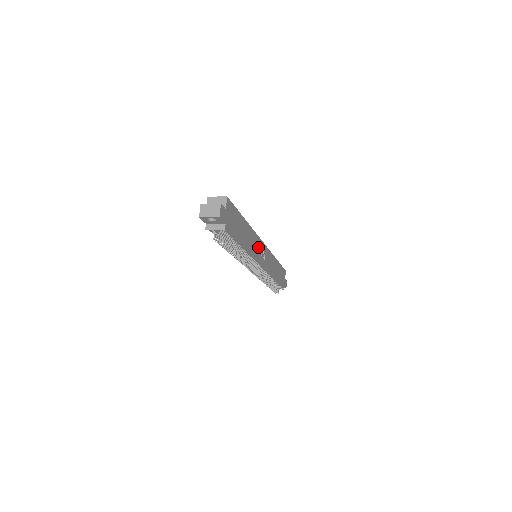
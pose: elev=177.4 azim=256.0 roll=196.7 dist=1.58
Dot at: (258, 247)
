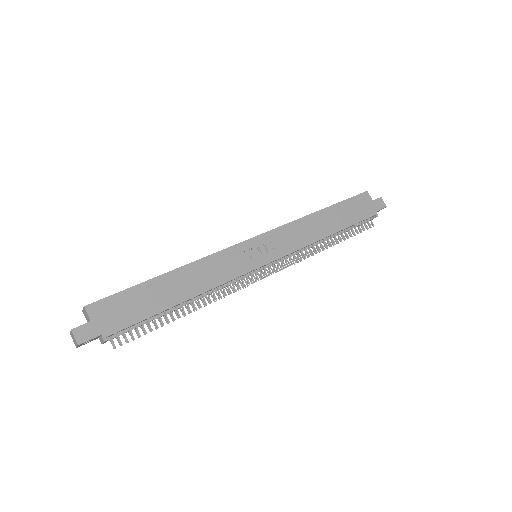
Dot at: (233, 260)
